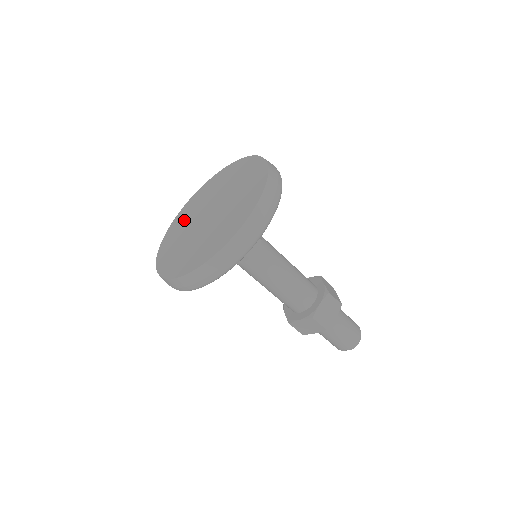
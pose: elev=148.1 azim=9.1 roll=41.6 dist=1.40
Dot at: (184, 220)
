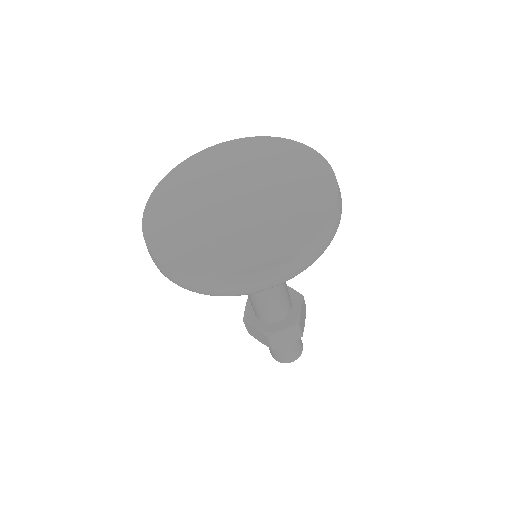
Dot at: (208, 170)
